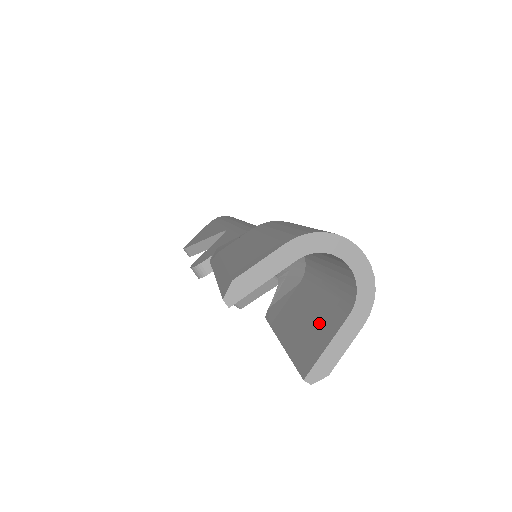
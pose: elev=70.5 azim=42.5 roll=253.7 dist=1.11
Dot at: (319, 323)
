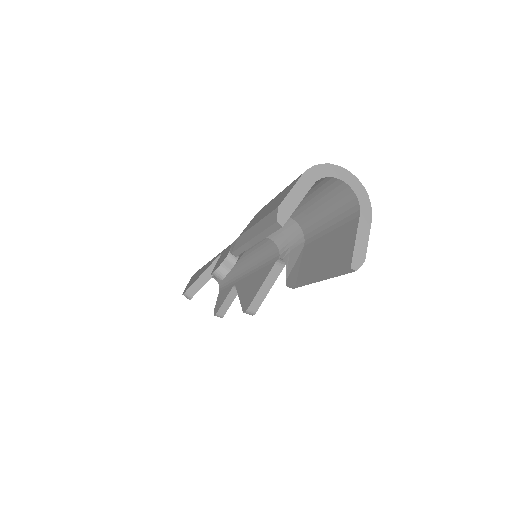
Dot at: (339, 240)
